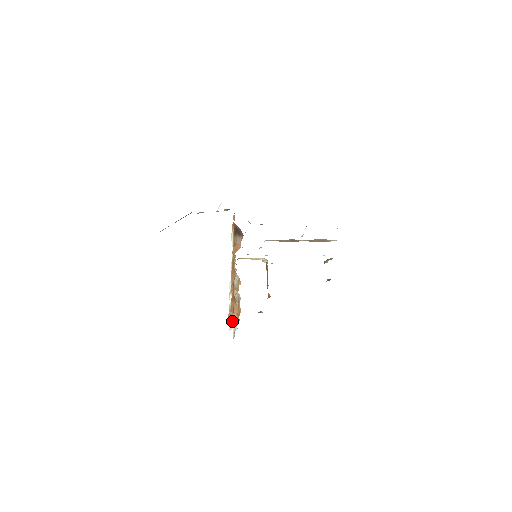
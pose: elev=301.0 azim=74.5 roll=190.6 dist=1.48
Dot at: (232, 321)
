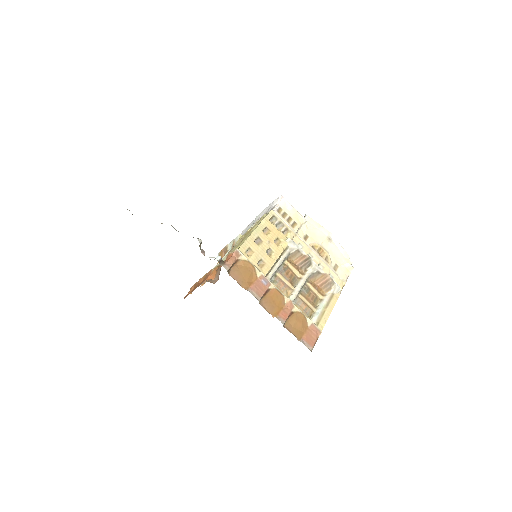
Dot at: (220, 255)
